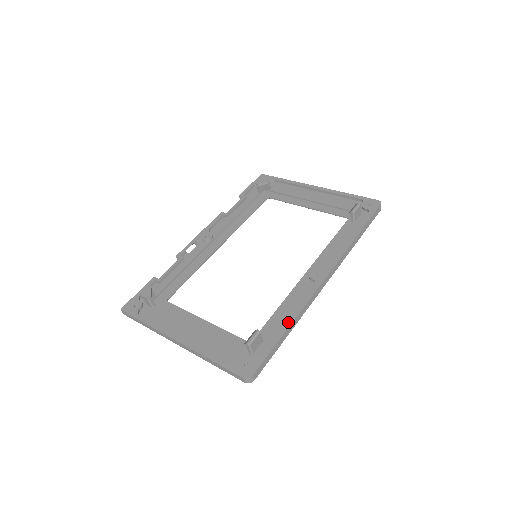
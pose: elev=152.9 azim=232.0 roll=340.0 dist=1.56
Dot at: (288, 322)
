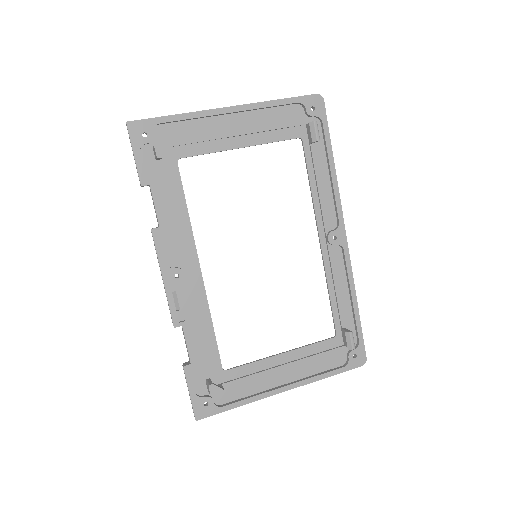
Dot at: (354, 300)
